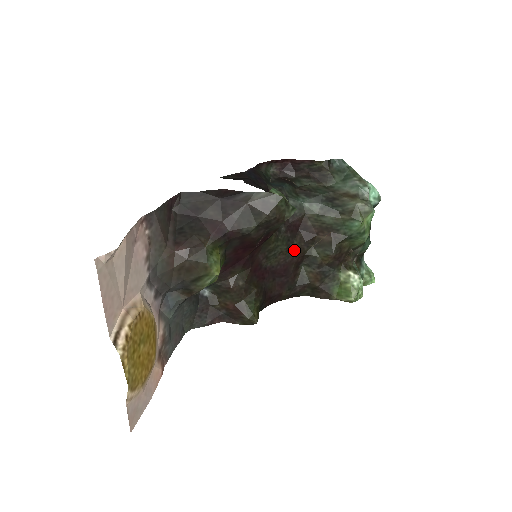
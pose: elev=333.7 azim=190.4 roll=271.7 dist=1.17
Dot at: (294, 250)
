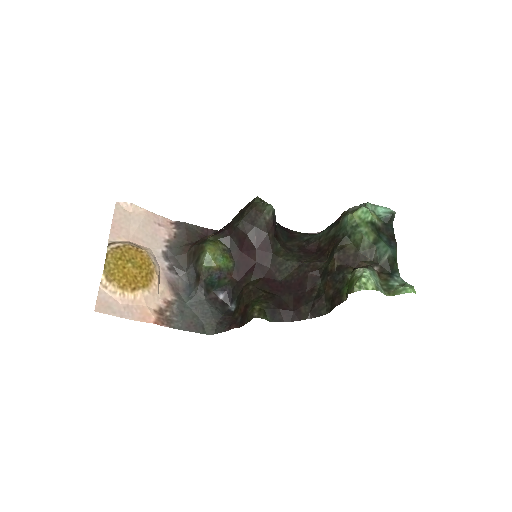
Dot at: (306, 265)
